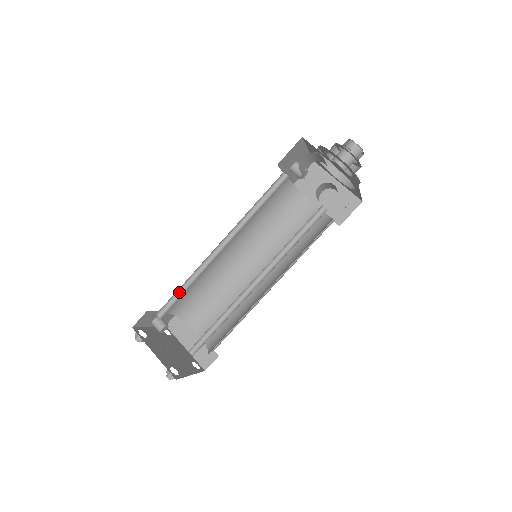
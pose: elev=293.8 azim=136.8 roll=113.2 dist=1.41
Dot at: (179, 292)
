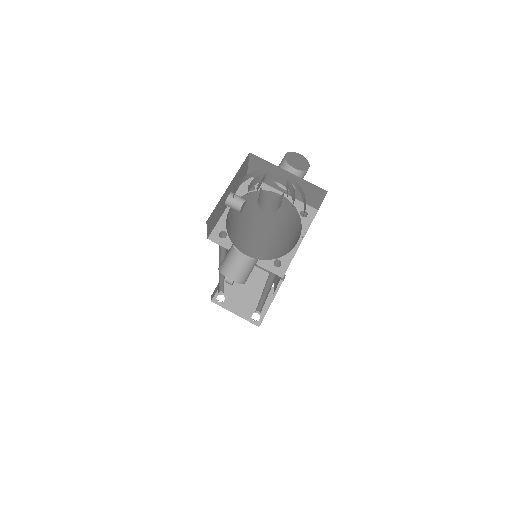
Dot at: (221, 284)
